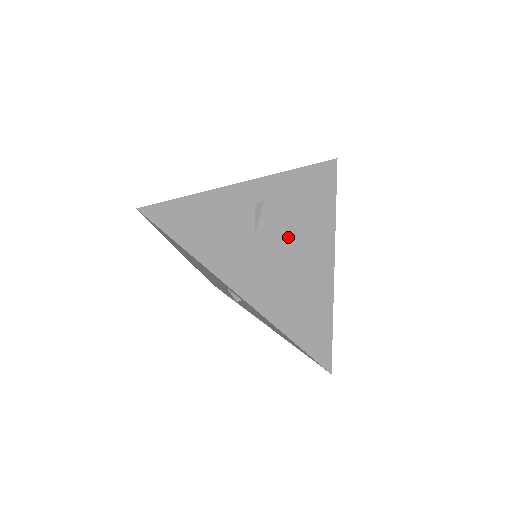
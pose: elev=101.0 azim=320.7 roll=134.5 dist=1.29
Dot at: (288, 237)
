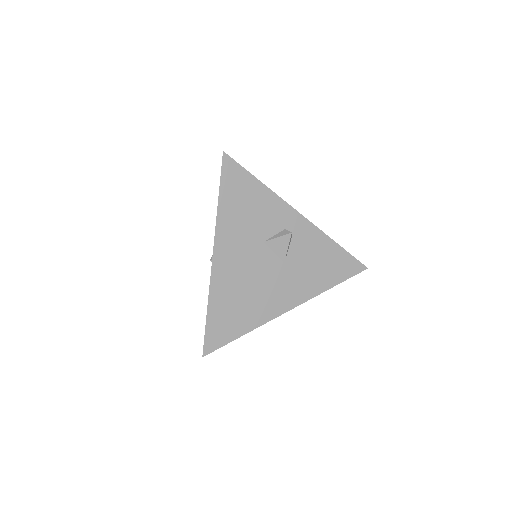
Dot at: (279, 267)
